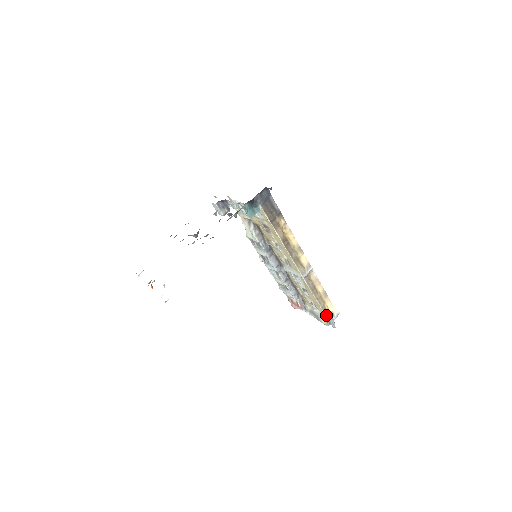
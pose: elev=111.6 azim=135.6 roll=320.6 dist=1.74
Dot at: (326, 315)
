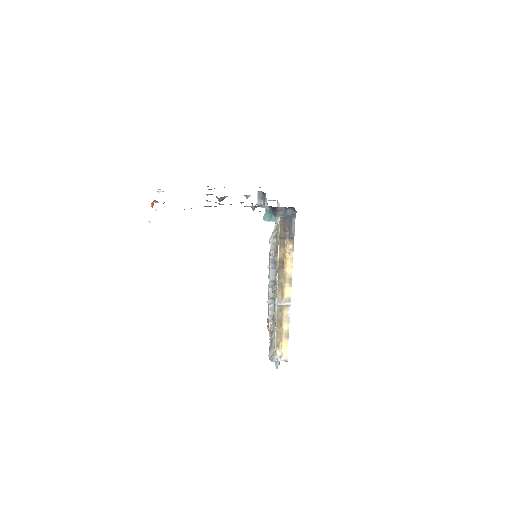
Dot at: (275, 351)
